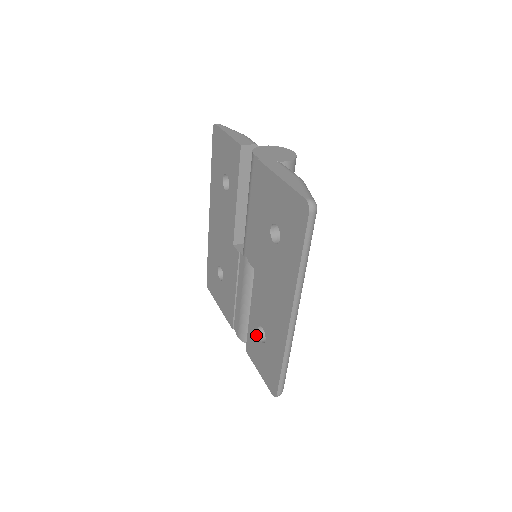
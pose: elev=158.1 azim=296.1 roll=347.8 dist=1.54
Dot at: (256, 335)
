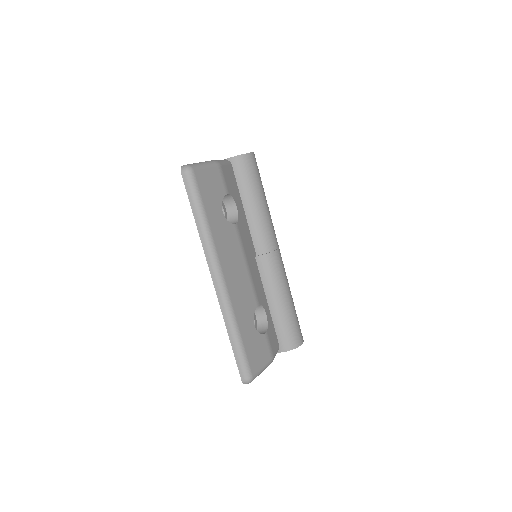
Dot at: occluded
